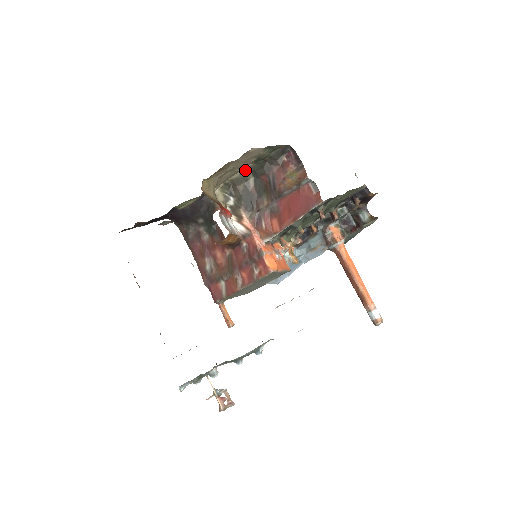
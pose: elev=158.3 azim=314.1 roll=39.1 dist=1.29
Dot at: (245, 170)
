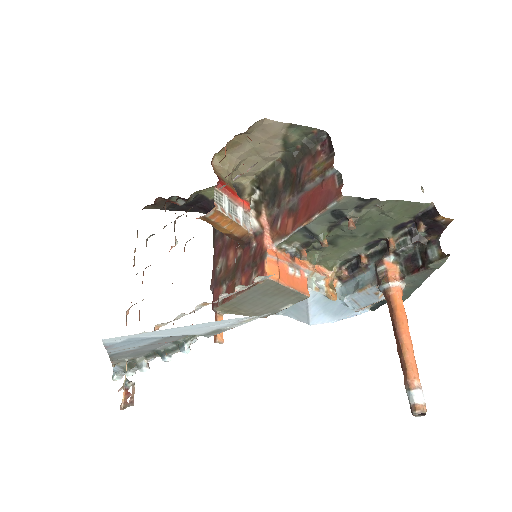
Dot at: (277, 160)
